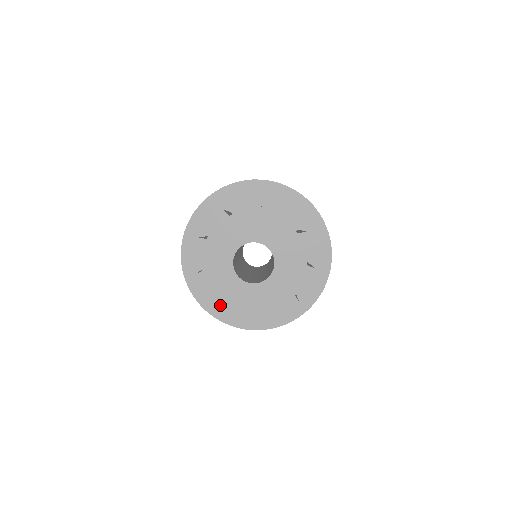
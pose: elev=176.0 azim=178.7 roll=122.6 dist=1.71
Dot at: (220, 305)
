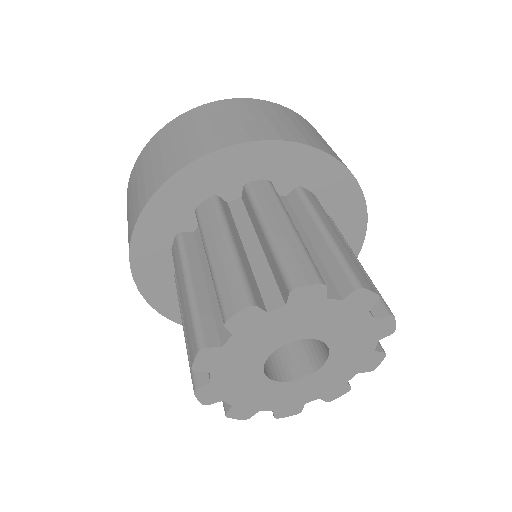
Dot at: (281, 411)
